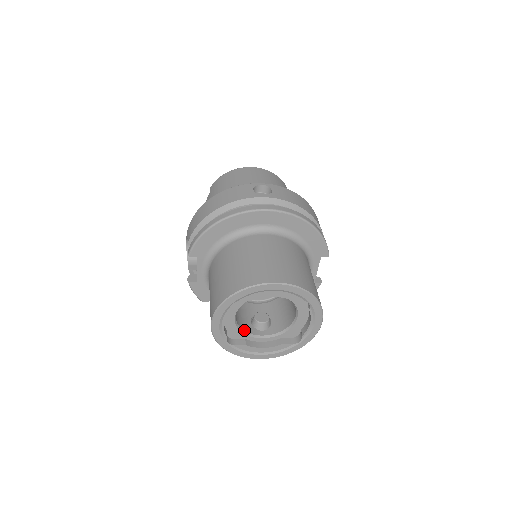
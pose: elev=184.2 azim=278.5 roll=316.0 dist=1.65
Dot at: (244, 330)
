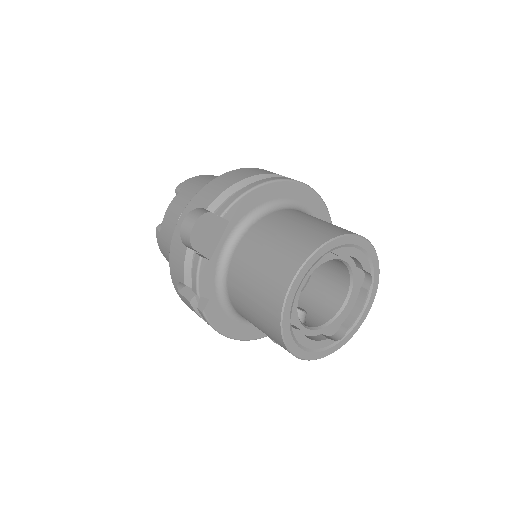
Dot at: (296, 312)
